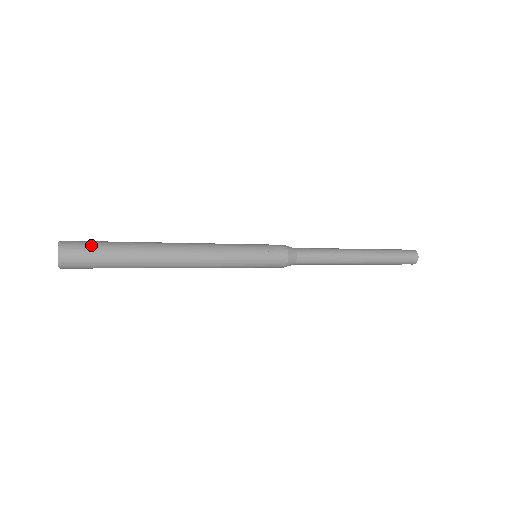
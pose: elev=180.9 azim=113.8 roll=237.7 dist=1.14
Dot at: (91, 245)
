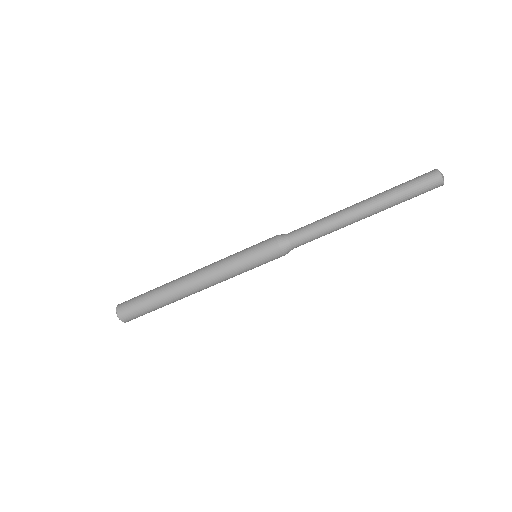
Dot at: occluded
